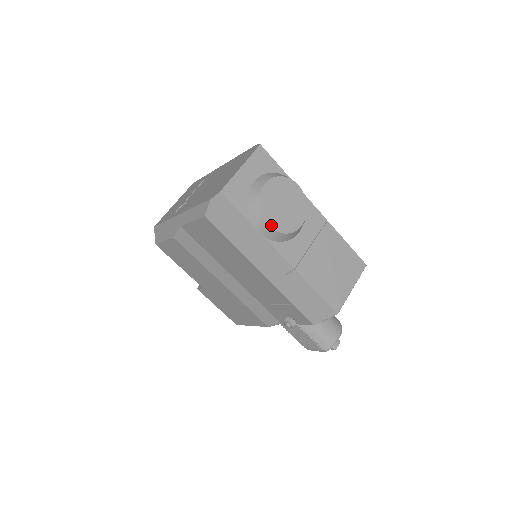
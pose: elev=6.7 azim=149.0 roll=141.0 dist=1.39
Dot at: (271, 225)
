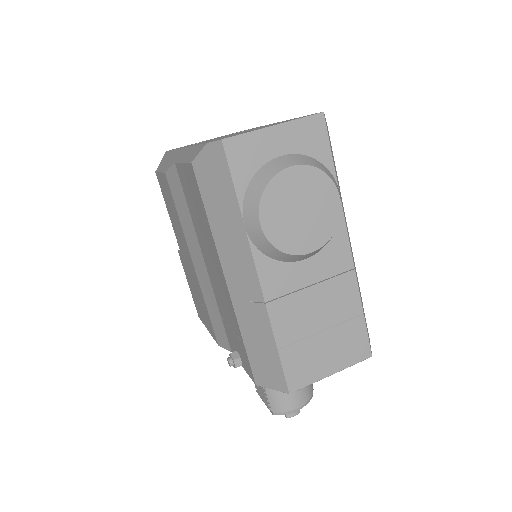
Dot at: (264, 226)
